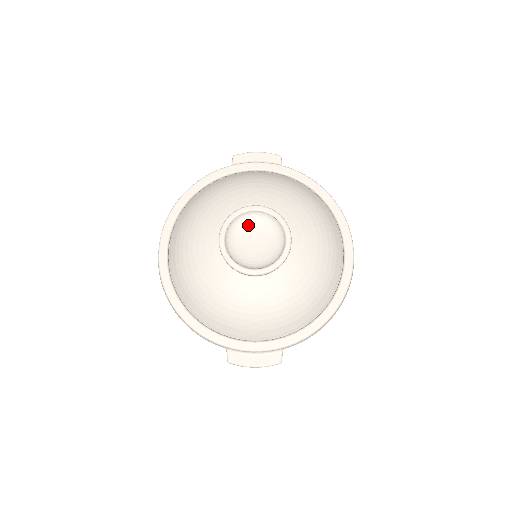
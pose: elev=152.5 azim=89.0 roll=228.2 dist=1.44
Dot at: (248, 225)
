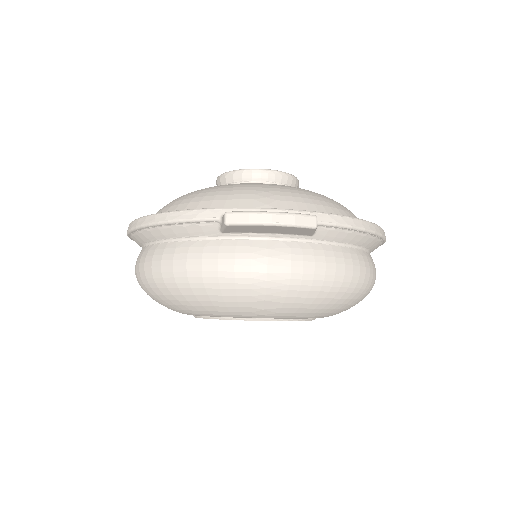
Dot at: occluded
